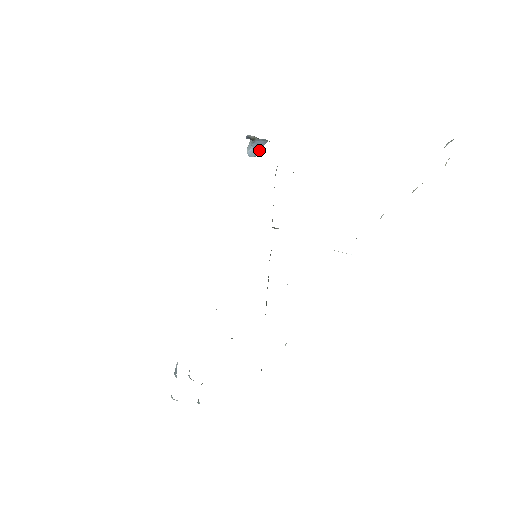
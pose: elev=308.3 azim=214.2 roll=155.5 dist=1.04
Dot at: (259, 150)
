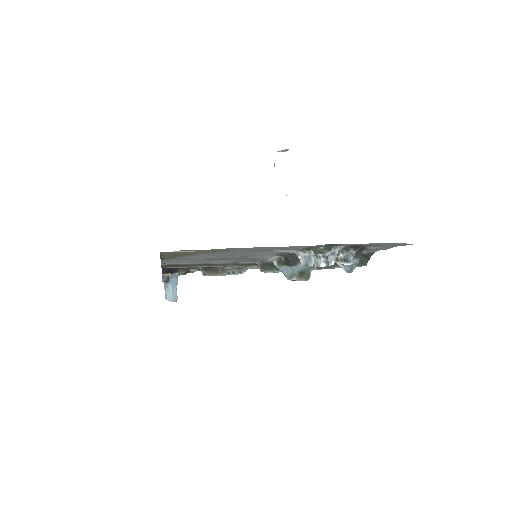
Dot at: (176, 293)
